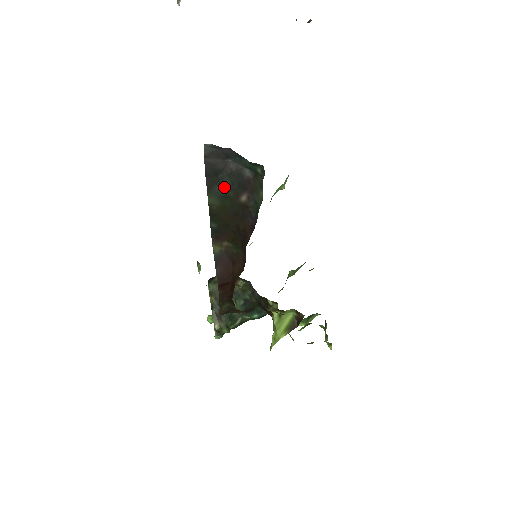
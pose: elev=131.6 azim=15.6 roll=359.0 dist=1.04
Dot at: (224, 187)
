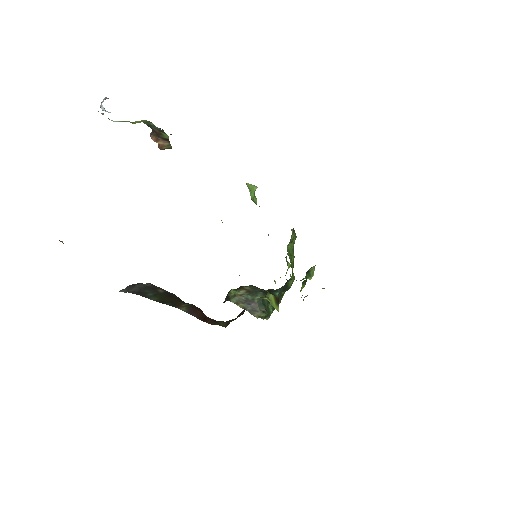
Dot at: (149, 293)
